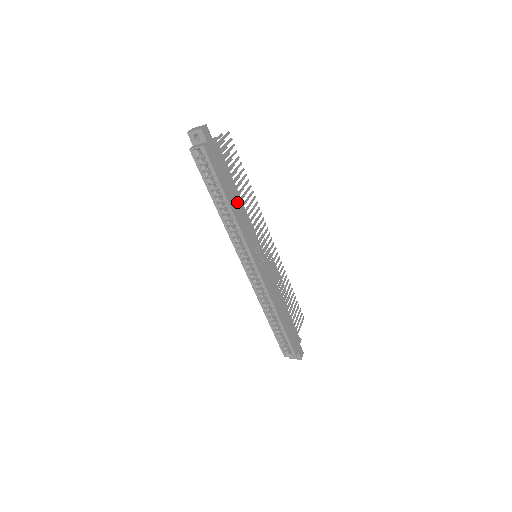
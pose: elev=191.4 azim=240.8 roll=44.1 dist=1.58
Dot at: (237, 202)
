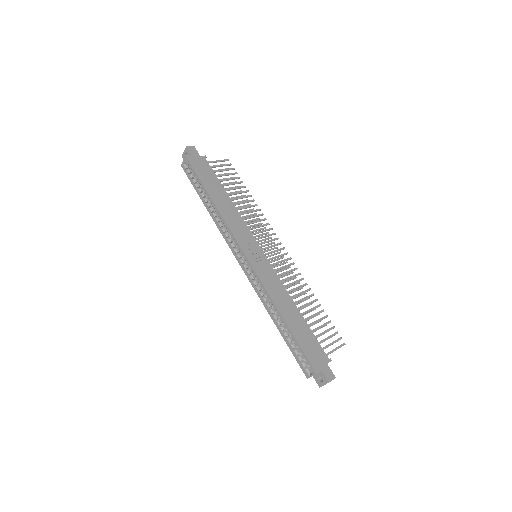
Dot at: (225, 202)
